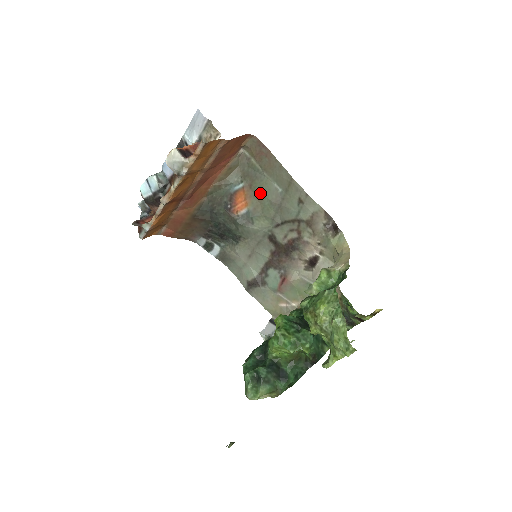
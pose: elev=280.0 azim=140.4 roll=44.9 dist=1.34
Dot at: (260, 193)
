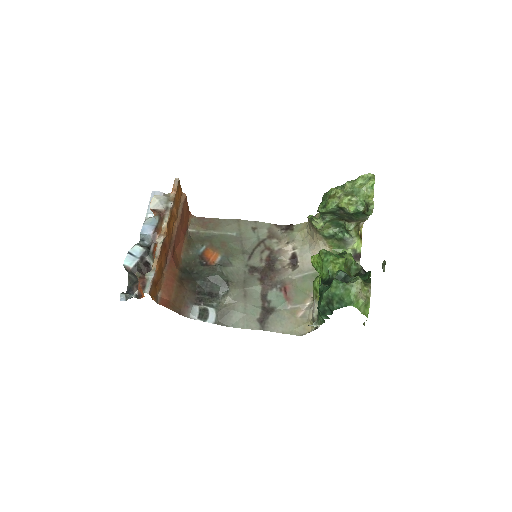
Dot at: (222, 243)
